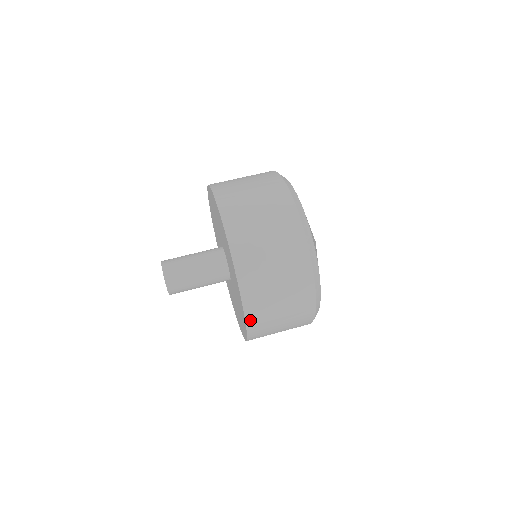
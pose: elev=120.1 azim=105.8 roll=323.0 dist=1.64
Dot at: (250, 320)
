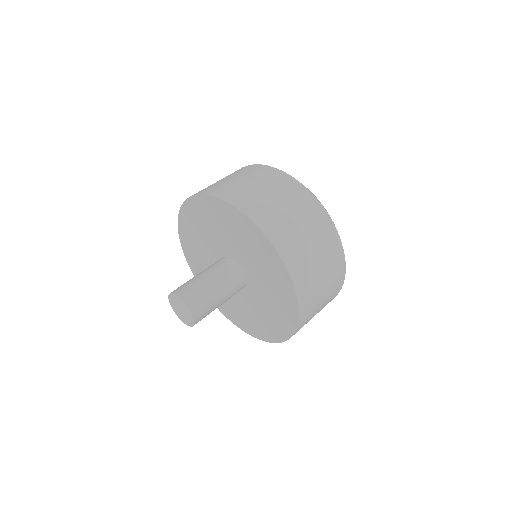
Dot at: (273, 239)
